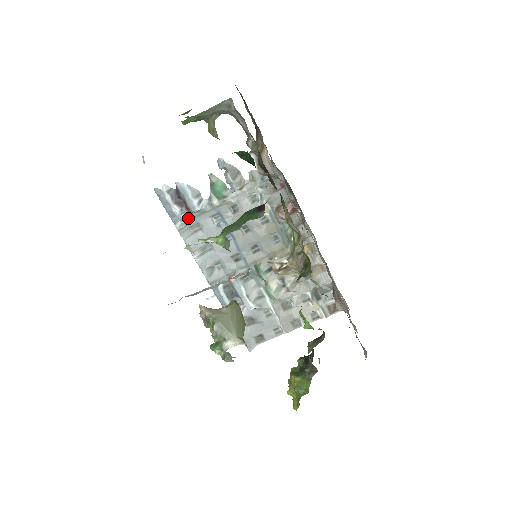
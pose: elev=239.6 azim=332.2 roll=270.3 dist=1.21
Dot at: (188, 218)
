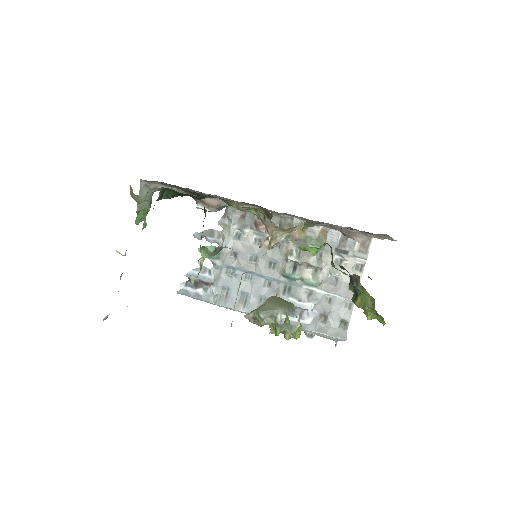
Dot at: (214, 290)
